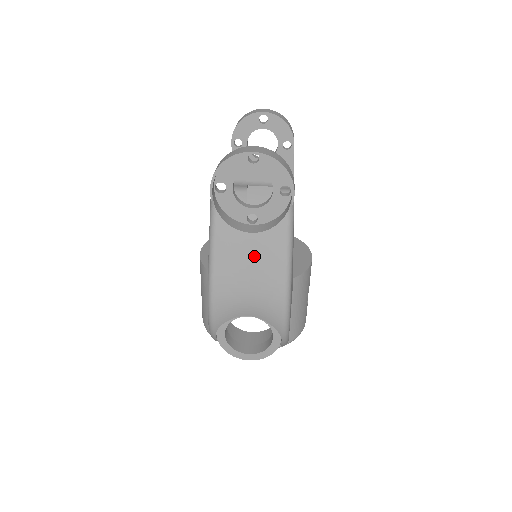
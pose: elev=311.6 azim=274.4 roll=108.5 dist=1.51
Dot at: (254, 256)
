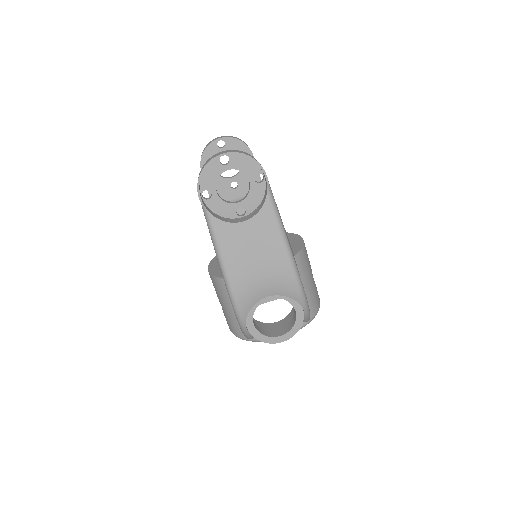
Dot at: (253, 240)
